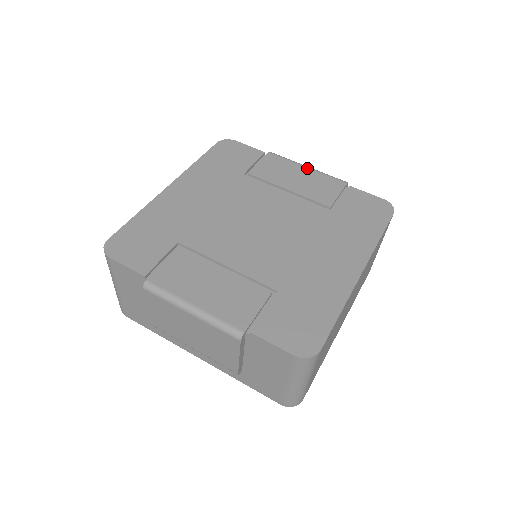
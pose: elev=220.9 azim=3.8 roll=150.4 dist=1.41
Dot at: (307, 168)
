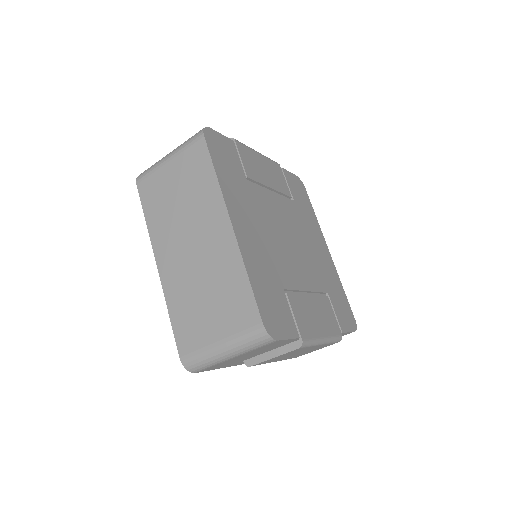
Dot at: (260, 155)
